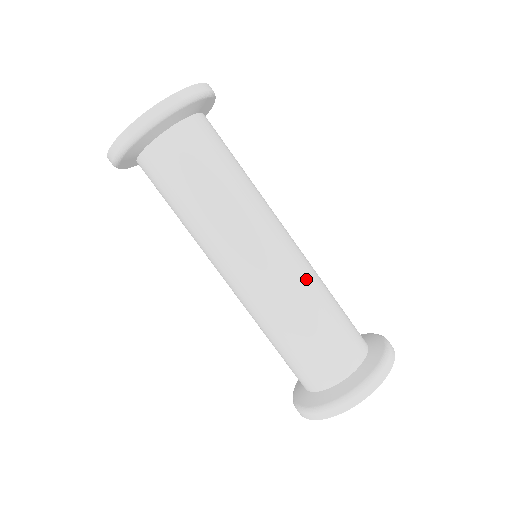
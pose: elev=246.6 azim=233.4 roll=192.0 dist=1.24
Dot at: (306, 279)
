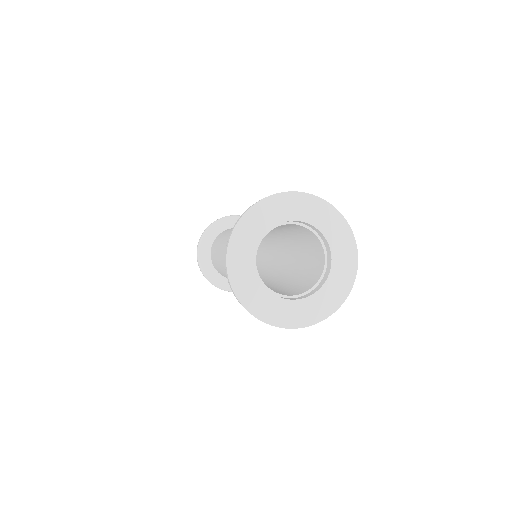
Dot at: occluded
